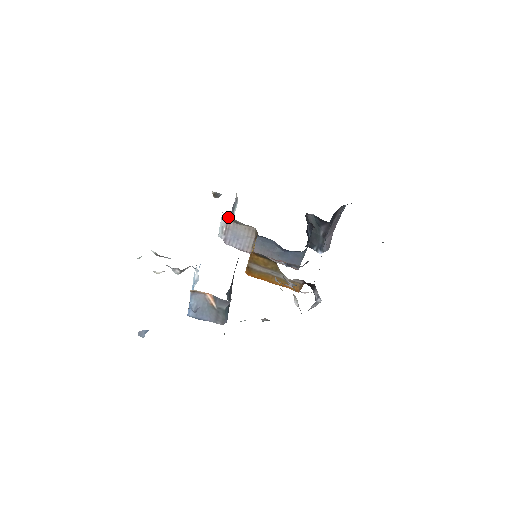
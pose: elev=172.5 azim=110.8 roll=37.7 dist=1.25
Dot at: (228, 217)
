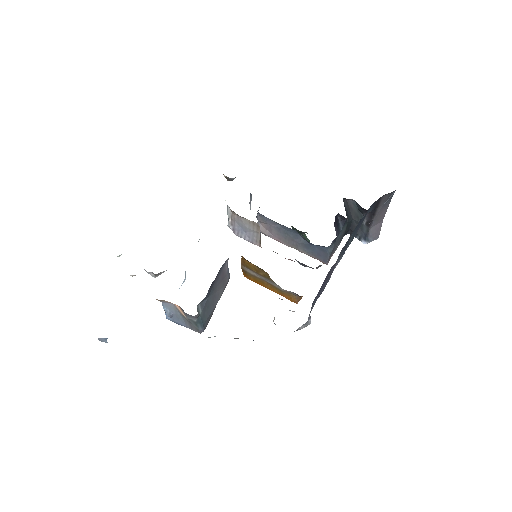
Dot at: (230, 209)
